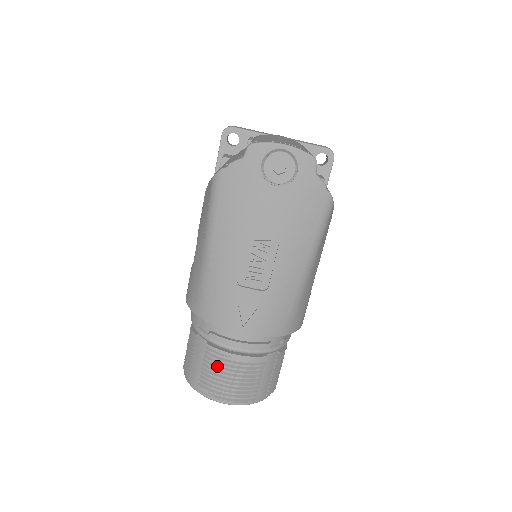
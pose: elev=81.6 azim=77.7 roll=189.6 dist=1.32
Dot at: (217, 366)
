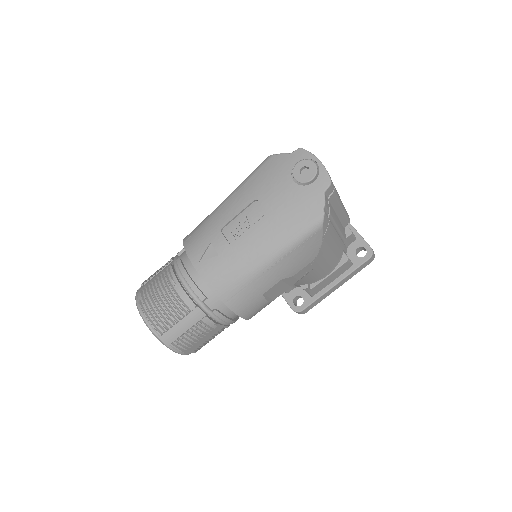
Dot at: (162, 283)
